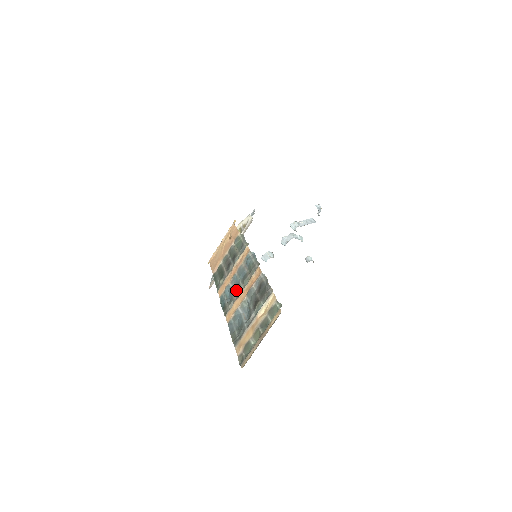
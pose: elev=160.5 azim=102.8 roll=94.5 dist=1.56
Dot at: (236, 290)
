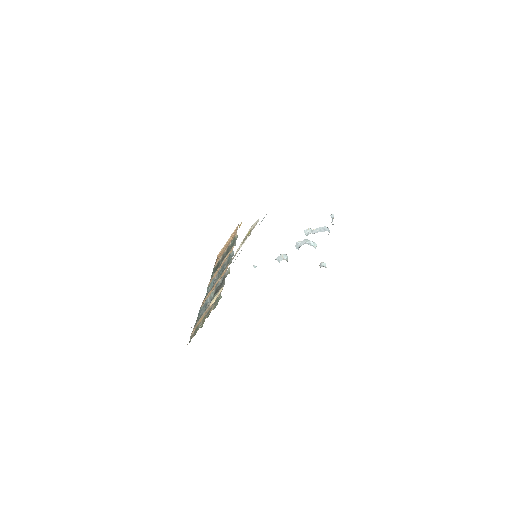
Dot at: occluded
